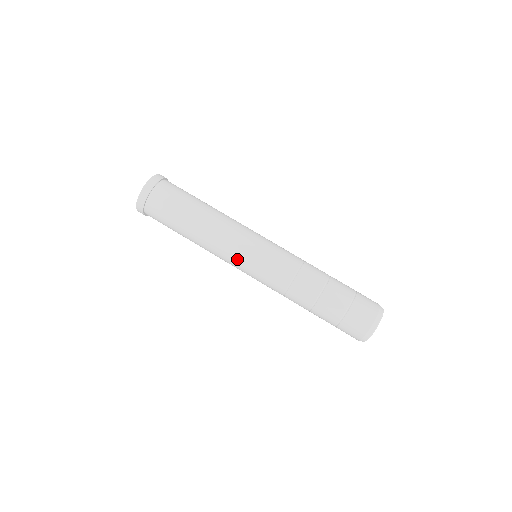
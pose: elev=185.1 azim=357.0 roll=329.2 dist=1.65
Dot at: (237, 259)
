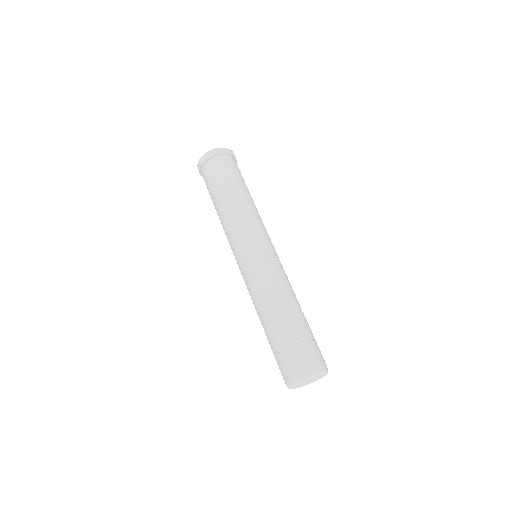
Dot at: (233, 253)
